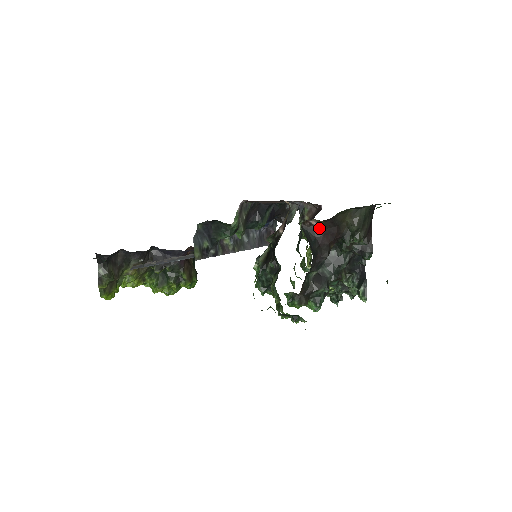
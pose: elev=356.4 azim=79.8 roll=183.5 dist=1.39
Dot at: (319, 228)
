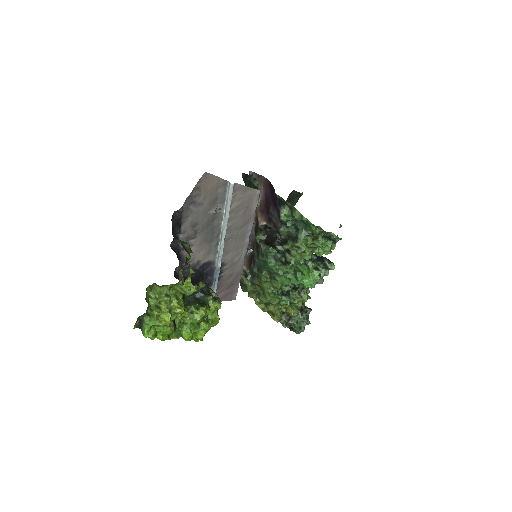
Dot at: occluded
